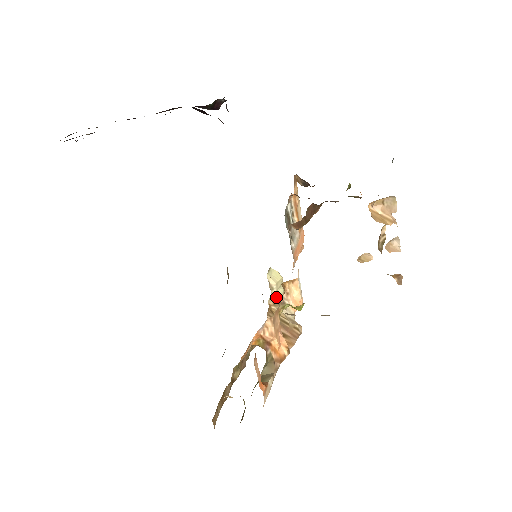
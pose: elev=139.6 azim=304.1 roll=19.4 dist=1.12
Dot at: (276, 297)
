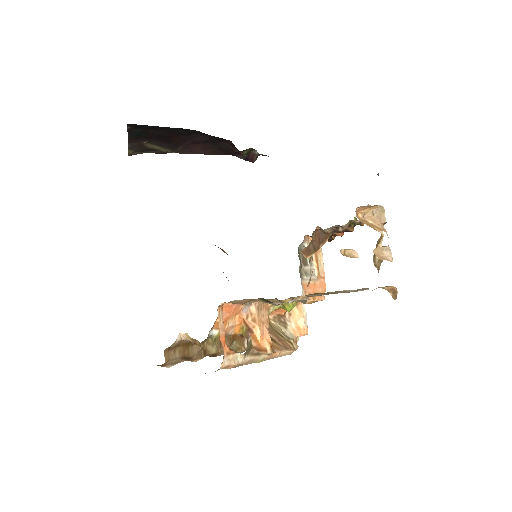
Dot at: occluded
